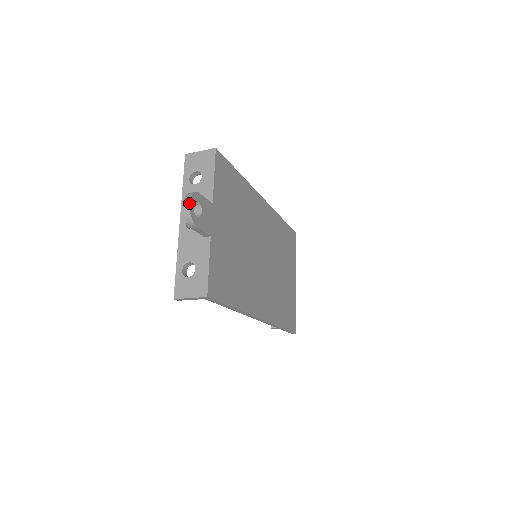
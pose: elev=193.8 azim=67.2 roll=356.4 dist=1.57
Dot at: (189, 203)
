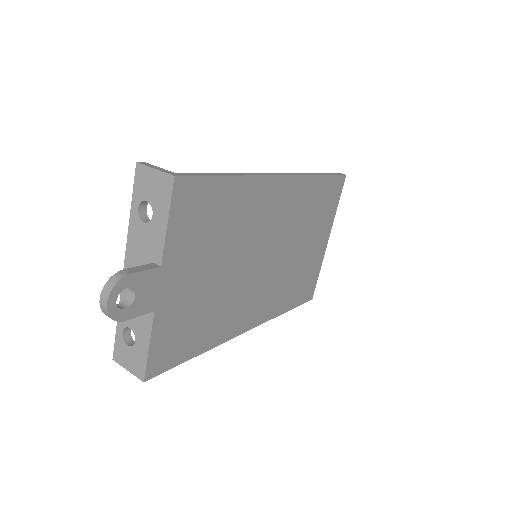
Dot at: (106, 303)
